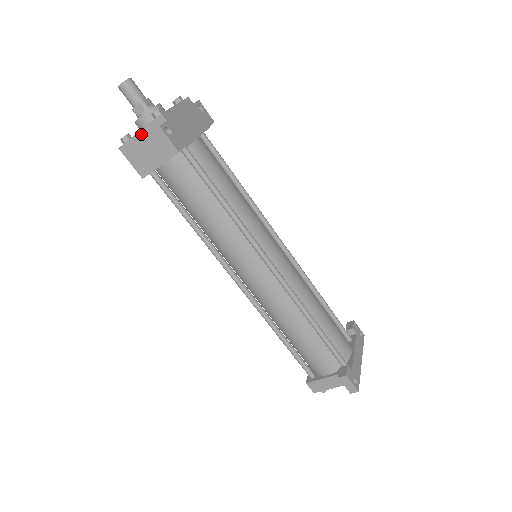
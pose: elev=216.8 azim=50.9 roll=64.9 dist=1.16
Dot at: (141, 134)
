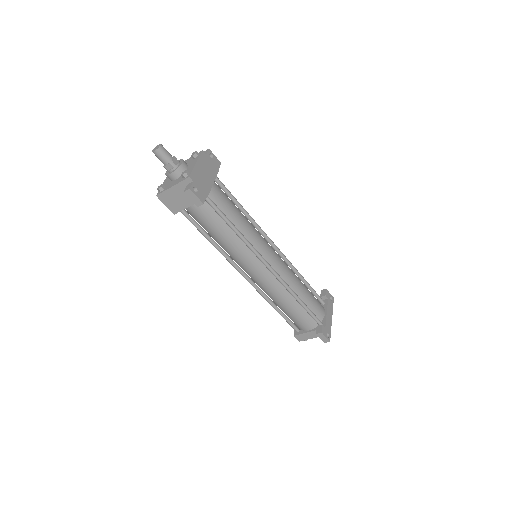
Dot at: (174, 188)
